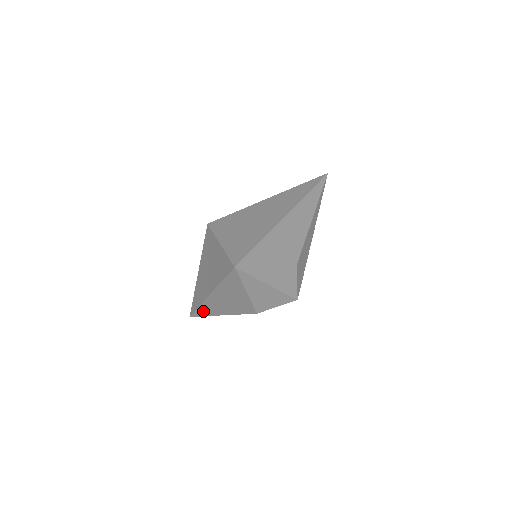
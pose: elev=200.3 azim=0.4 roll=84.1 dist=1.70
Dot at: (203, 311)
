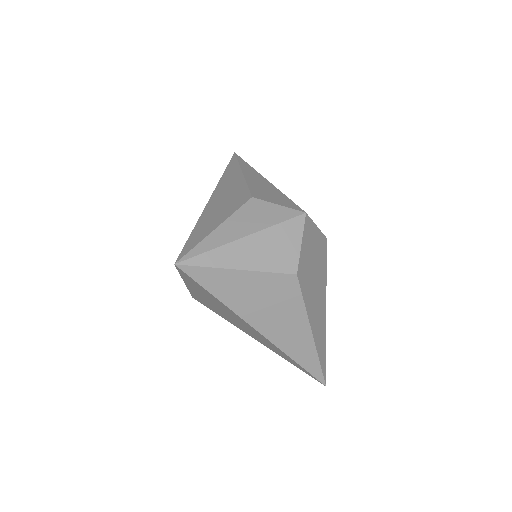
Dot at: (305, 359)
